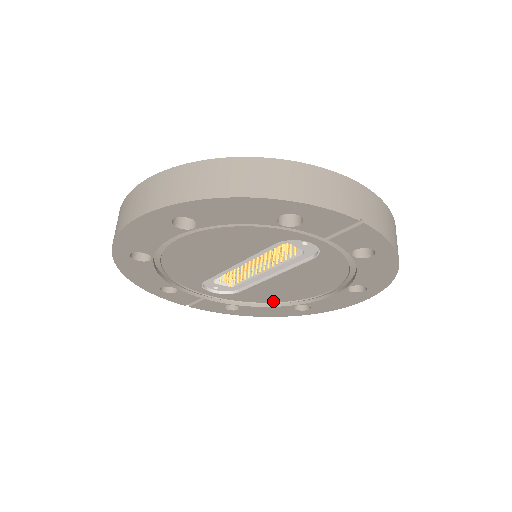
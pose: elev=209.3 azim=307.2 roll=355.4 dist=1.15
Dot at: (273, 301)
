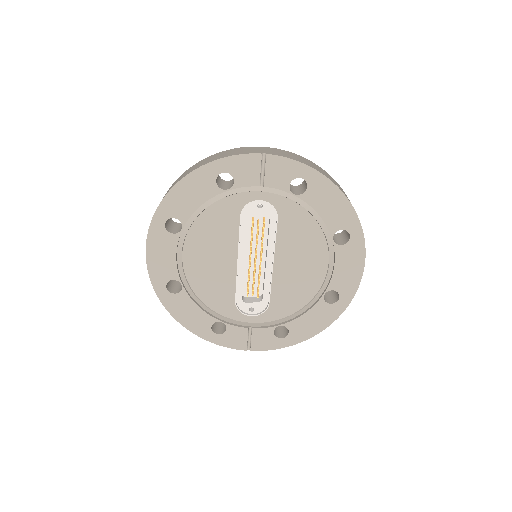
Dot at: (304, 303)
